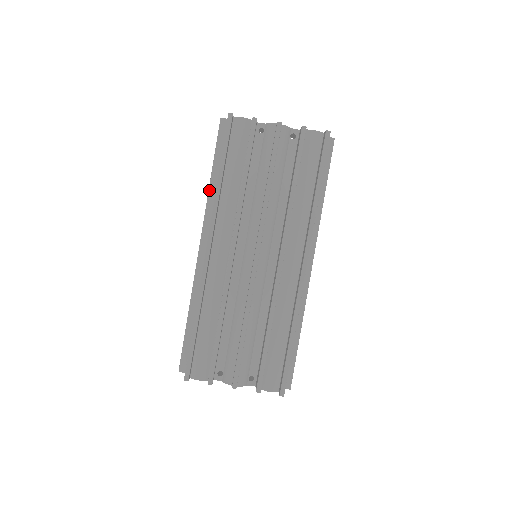
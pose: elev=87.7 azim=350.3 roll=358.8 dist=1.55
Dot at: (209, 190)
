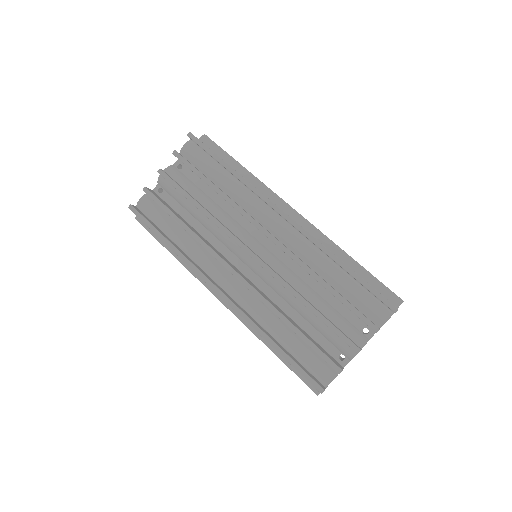
Dot at: (181, 263)
